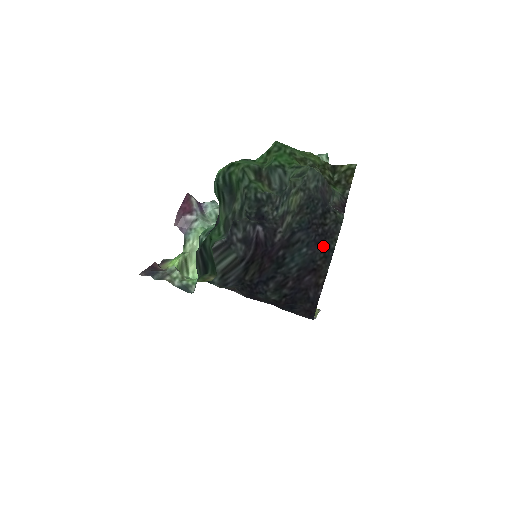
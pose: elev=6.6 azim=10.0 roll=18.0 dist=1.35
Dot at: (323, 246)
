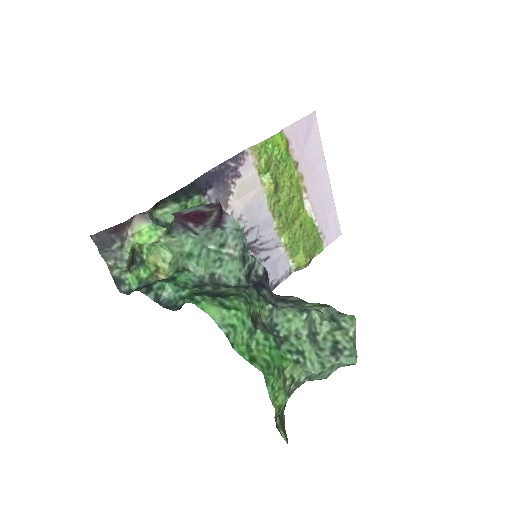
Dot at: occluded
